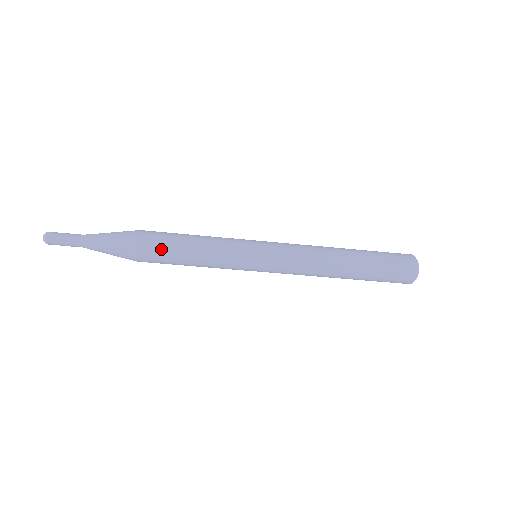
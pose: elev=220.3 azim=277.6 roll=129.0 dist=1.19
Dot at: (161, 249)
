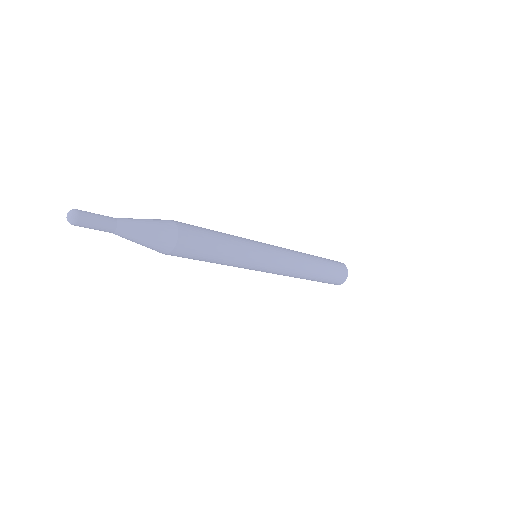
Dot at: occluded
